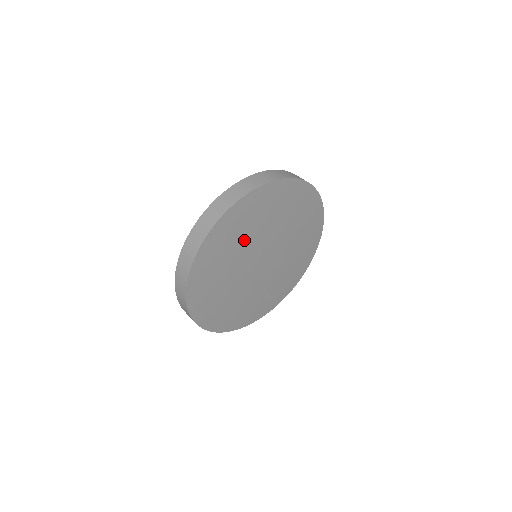
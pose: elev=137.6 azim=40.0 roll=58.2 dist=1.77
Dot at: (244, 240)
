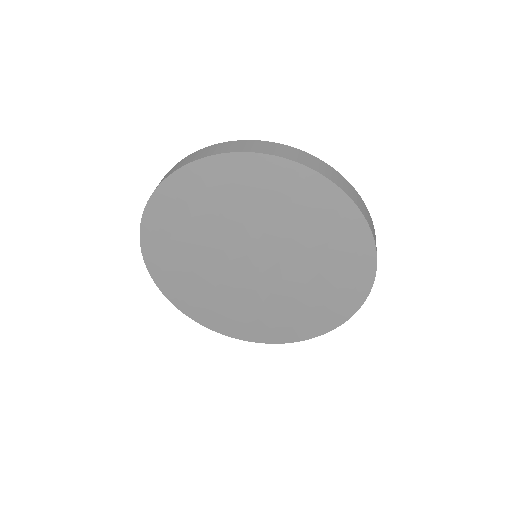
Dot at: (255, 212)
